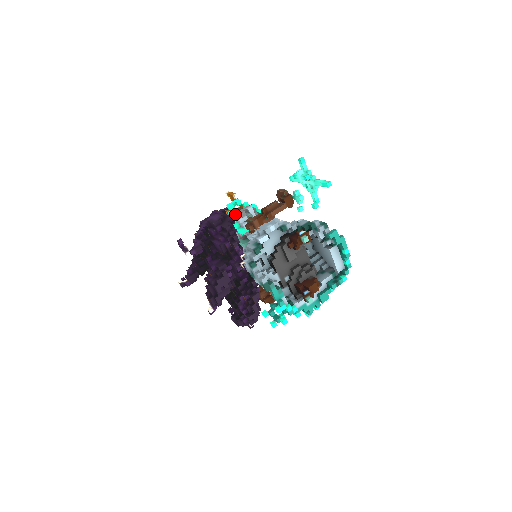
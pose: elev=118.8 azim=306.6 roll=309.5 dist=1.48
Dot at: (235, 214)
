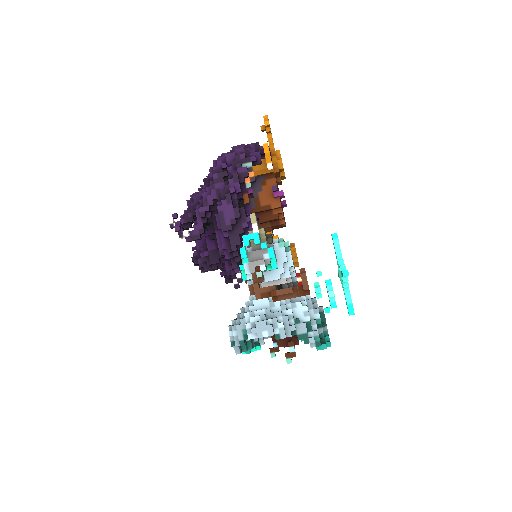
Dot at: (246, 257)
